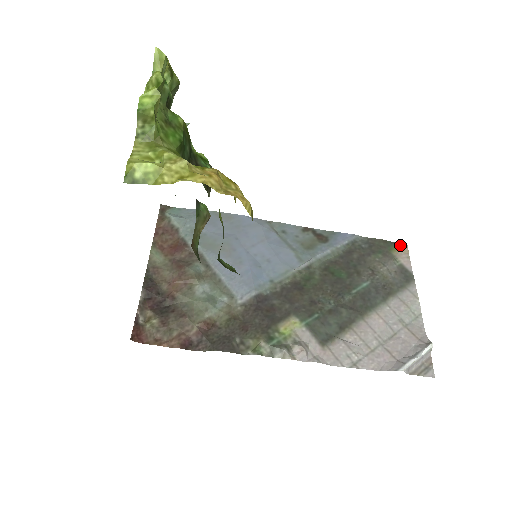
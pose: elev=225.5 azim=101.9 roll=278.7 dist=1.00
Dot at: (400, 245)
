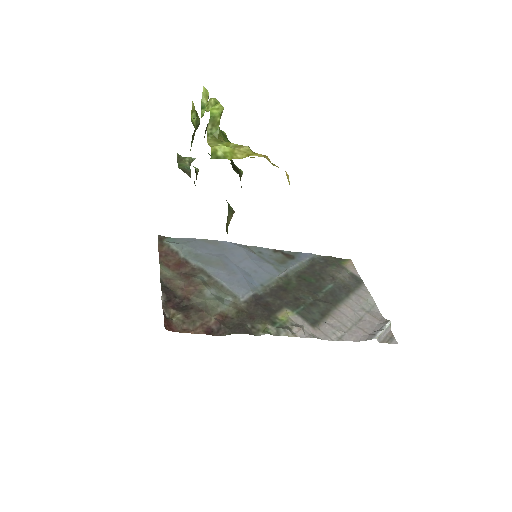
Dot at: (346, 260)
